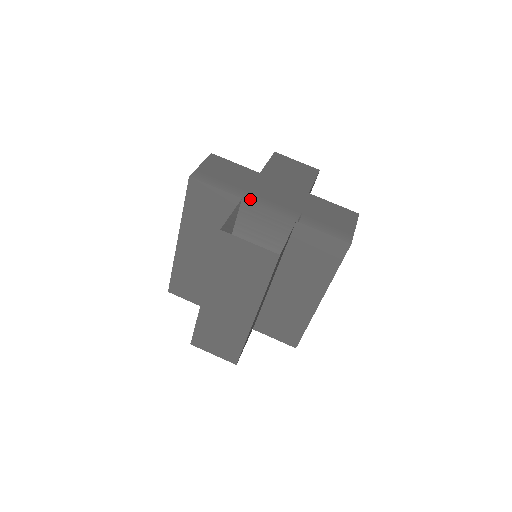
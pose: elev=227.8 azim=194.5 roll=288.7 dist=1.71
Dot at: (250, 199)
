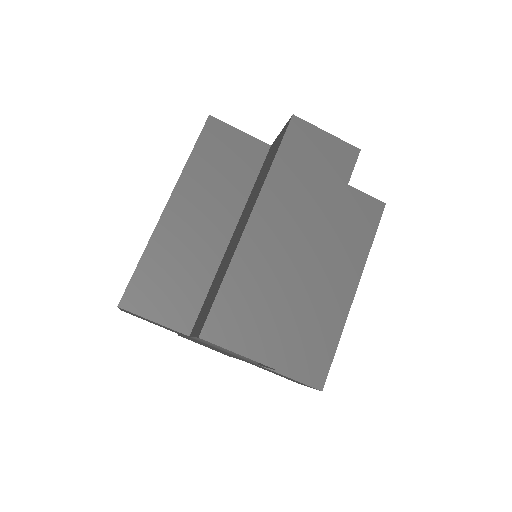
Dot at: occluded
